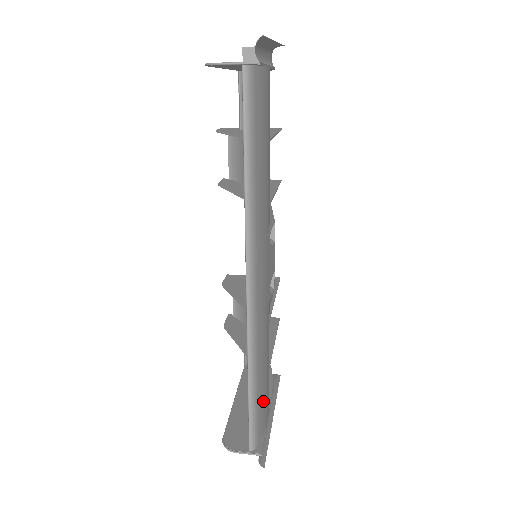
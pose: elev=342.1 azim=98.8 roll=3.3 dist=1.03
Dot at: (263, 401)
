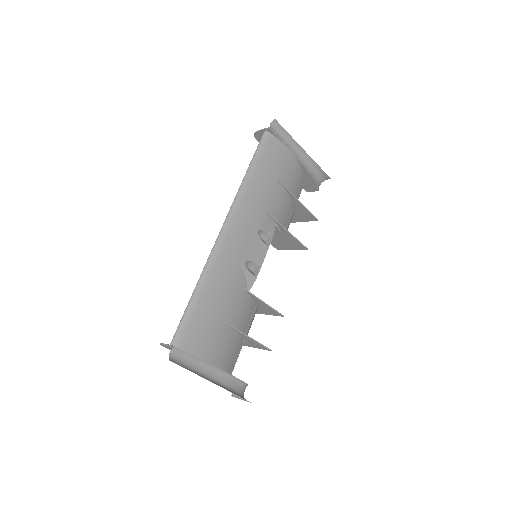
Dot at: (201, 323)
